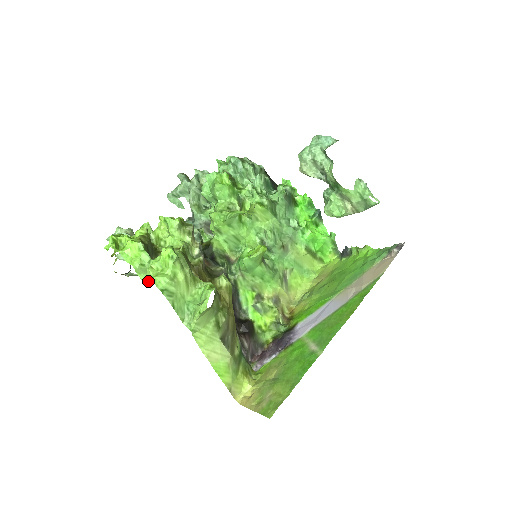
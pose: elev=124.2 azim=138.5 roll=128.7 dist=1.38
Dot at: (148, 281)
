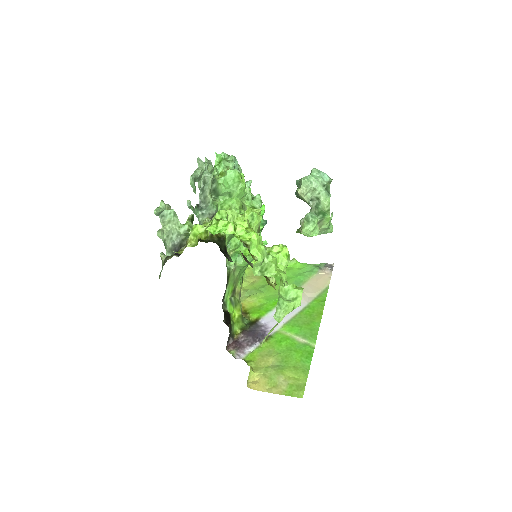
Dot at: (267, 275)
